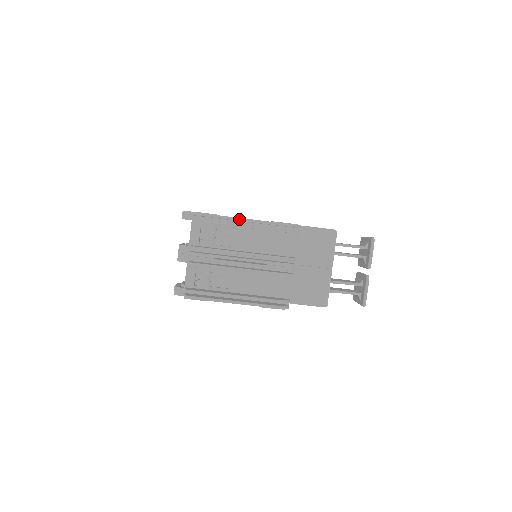
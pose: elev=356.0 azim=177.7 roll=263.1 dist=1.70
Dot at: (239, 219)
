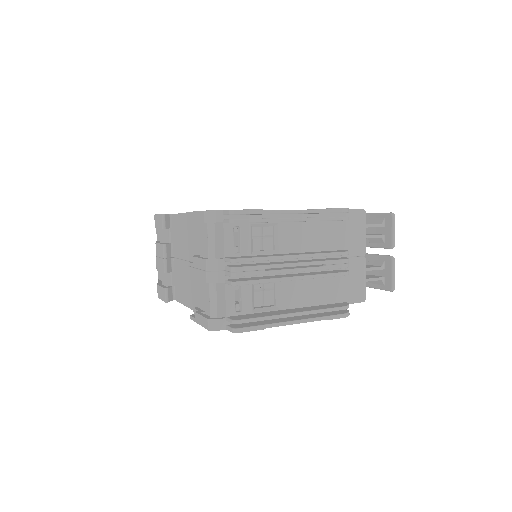
Dot at: (288, 211)
